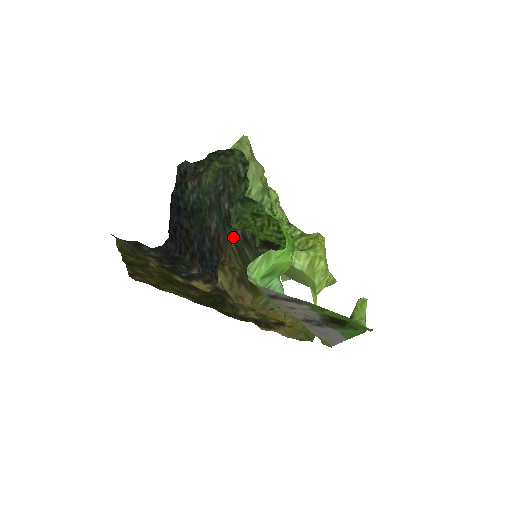
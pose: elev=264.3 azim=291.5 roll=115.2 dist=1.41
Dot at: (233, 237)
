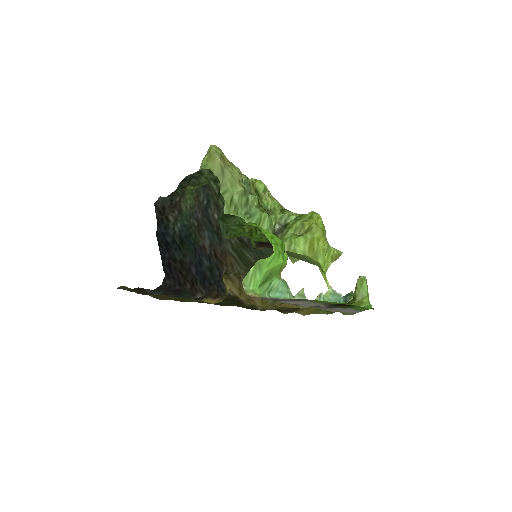
Dot at: (230, 244)
